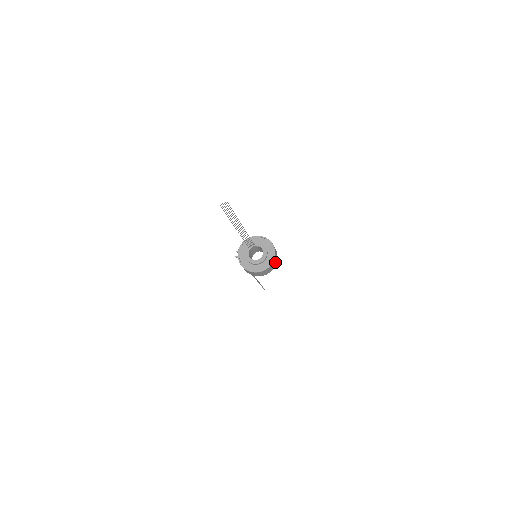
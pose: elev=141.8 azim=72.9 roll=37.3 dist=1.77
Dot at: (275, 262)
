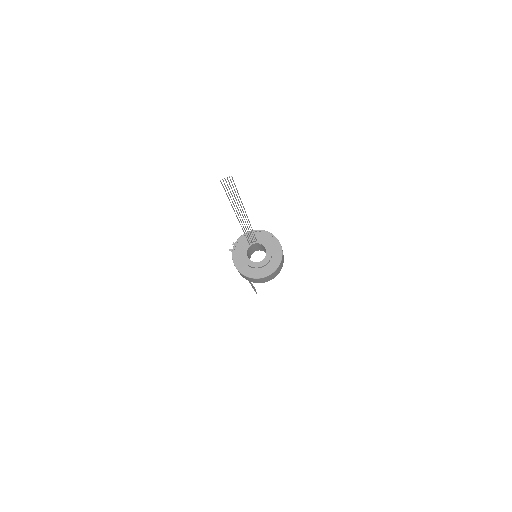
Dot at: (279, 270)
